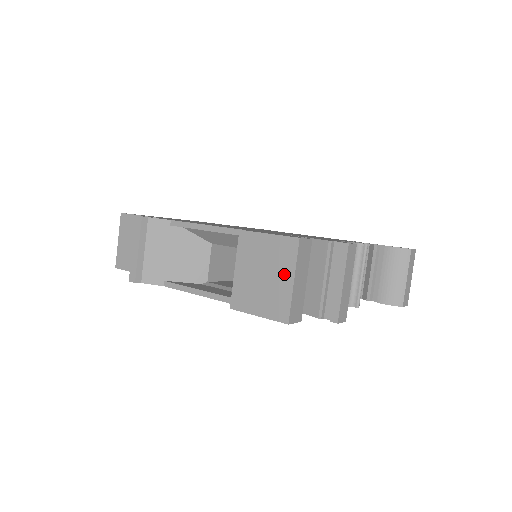
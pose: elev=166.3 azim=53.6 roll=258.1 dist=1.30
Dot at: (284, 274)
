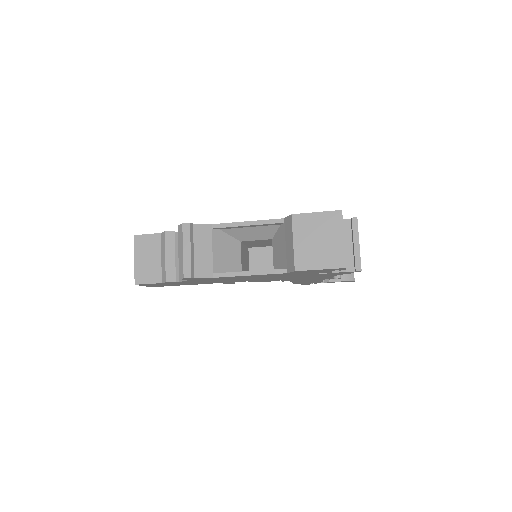
Dot at: (336, 236)
